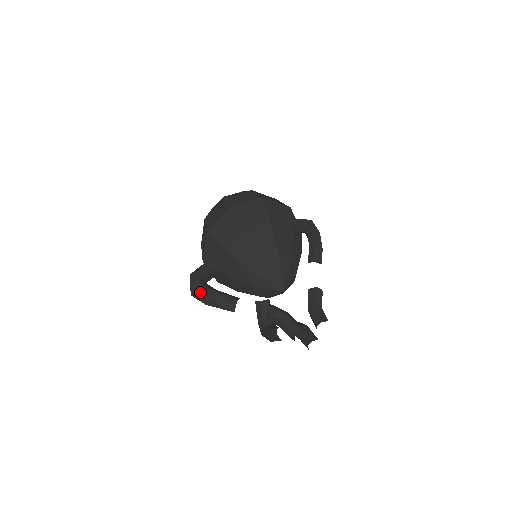
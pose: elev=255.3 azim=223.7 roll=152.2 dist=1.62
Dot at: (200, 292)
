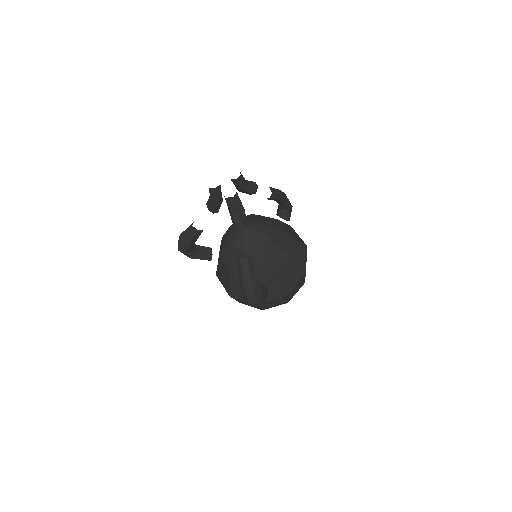
Dot at: occluded
